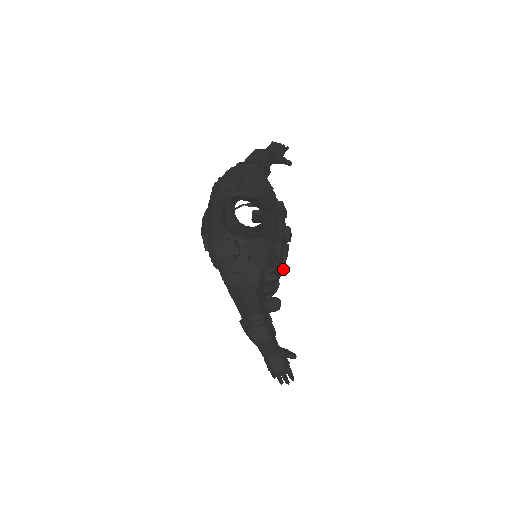
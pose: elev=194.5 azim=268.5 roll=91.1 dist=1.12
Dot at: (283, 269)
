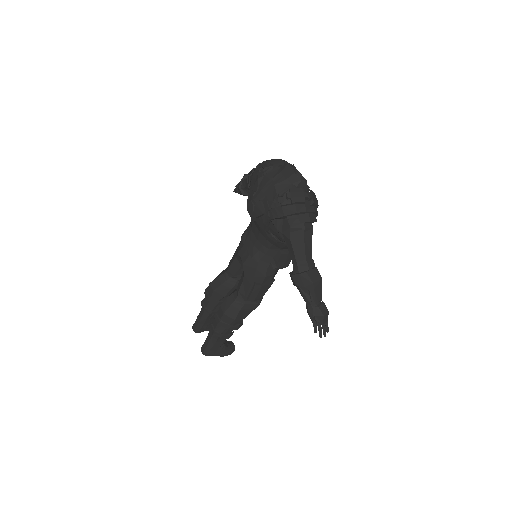
Dot at: occluded
